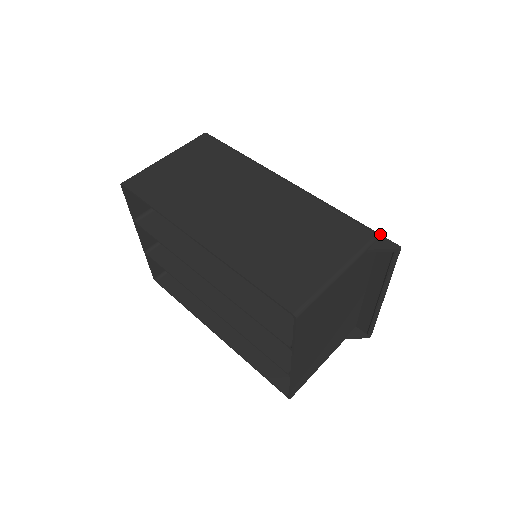
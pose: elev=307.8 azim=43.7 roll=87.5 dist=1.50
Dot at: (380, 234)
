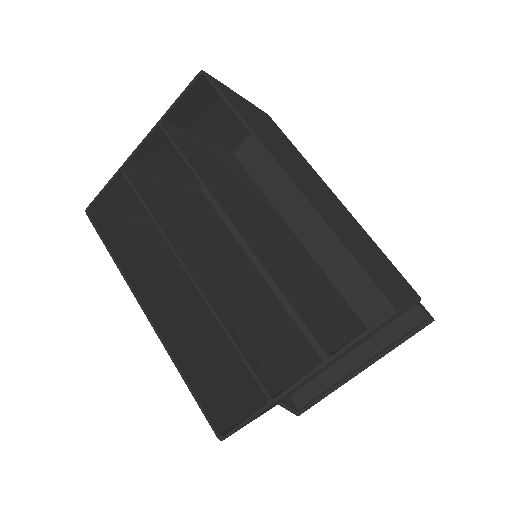
Dot at: (420, 298)
